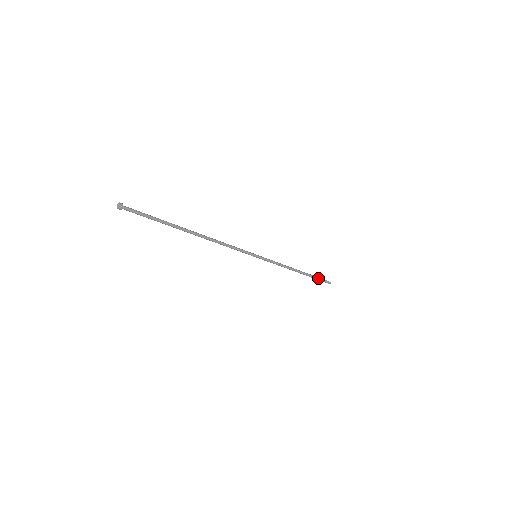
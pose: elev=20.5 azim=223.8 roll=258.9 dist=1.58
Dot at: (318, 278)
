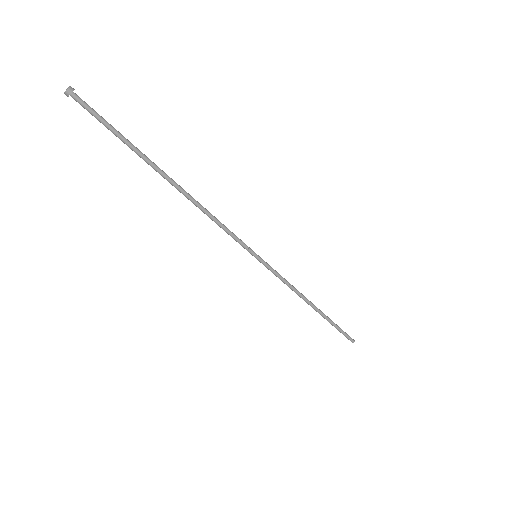
Dot at: (338, 326)
